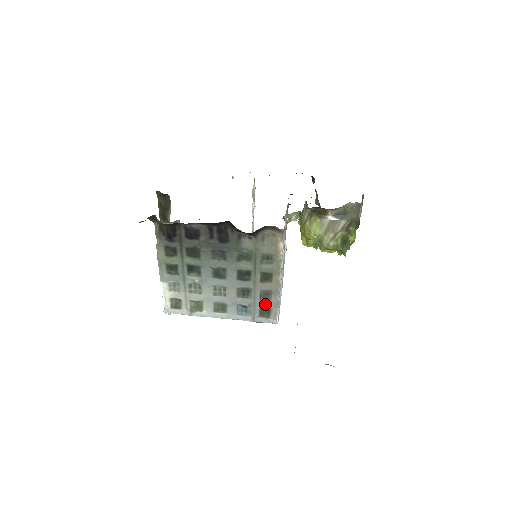
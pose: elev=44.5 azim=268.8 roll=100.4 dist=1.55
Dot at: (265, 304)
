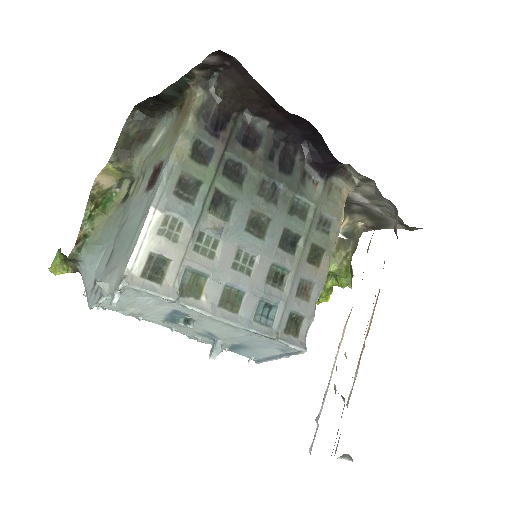
Dot at: (300, 306)
